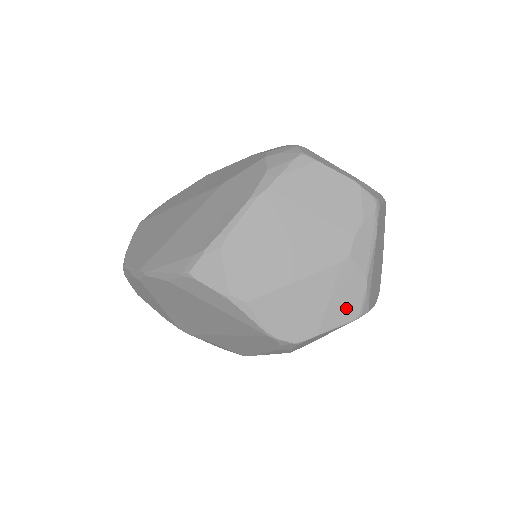
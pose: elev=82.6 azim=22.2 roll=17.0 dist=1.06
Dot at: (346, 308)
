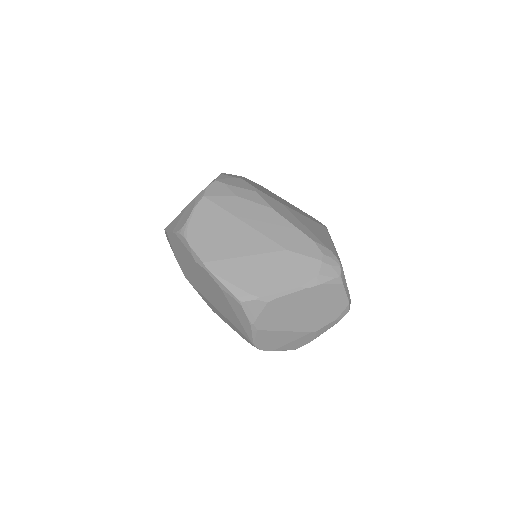
Dot at: (294, 346)
